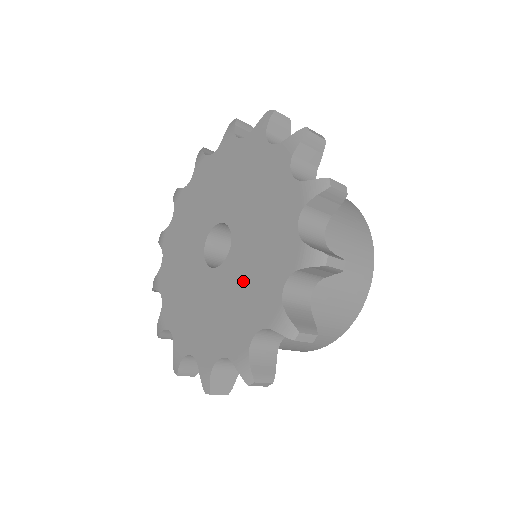
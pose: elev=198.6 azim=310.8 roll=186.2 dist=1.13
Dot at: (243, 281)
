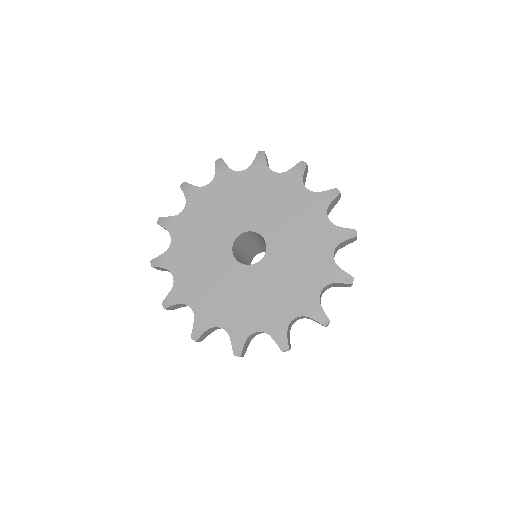
Dot at: (292, 263)
